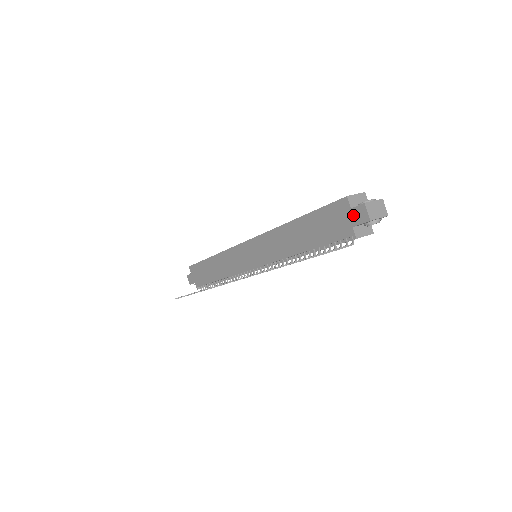
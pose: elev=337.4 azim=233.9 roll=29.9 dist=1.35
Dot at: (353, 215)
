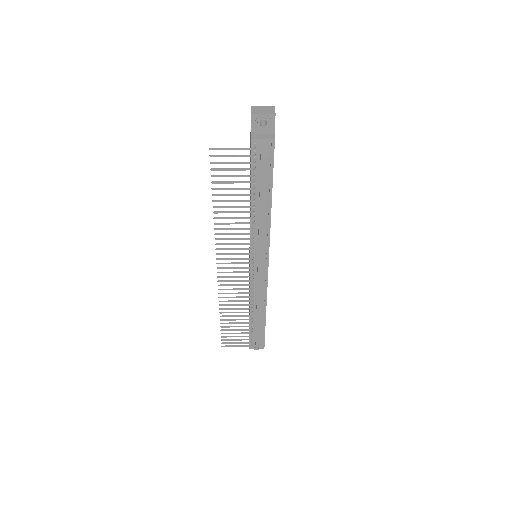
Dot at: occluded
